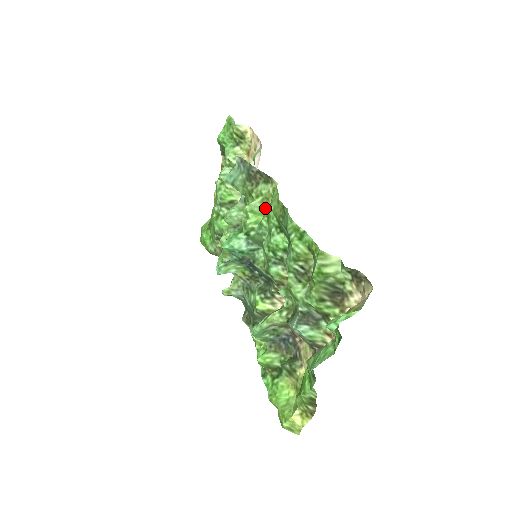
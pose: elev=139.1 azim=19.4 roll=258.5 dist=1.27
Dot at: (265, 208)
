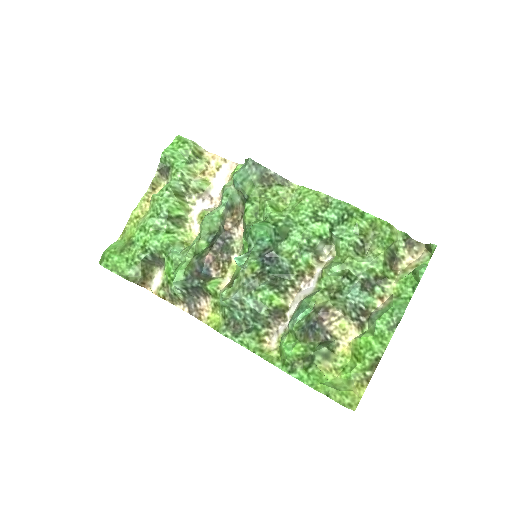
Dot at: (281, 206)
